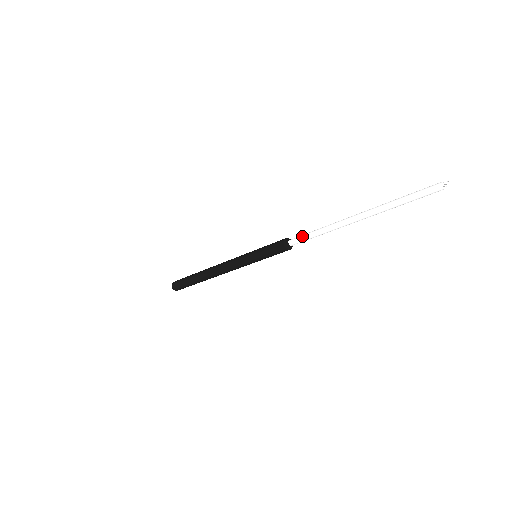
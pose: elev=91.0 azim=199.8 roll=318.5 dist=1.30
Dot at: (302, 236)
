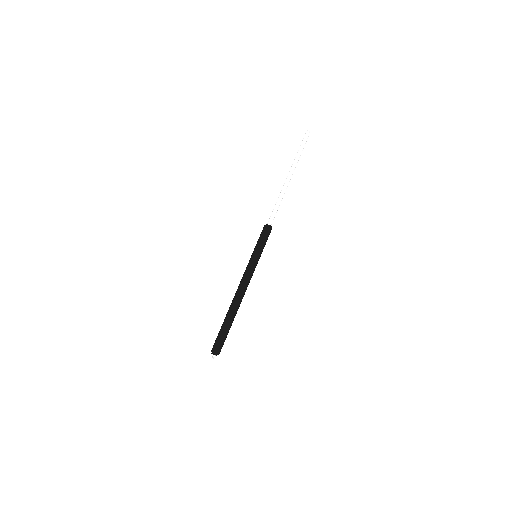
Dot at: (272, 213)
